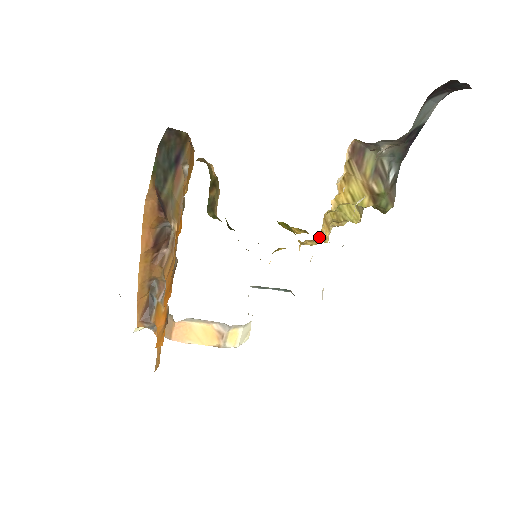
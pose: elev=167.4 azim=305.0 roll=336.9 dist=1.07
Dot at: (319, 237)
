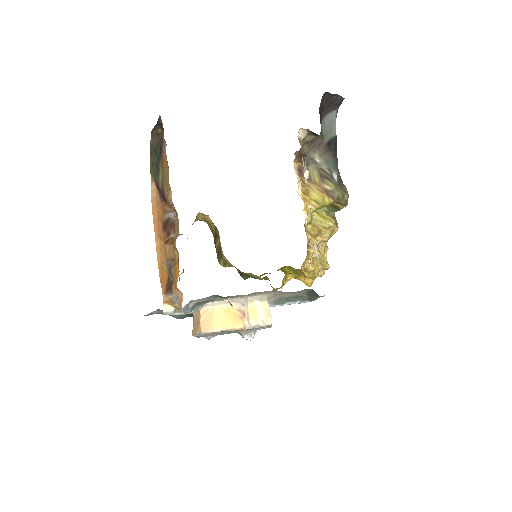
Dot at: (309, 245)
